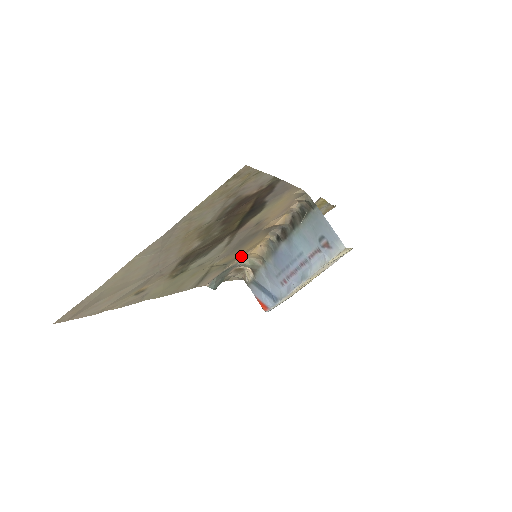
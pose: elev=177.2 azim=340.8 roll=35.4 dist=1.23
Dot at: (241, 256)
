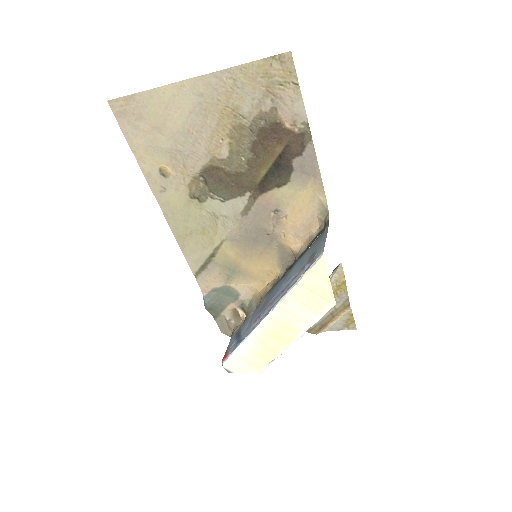
Dot at: (247, 281)
